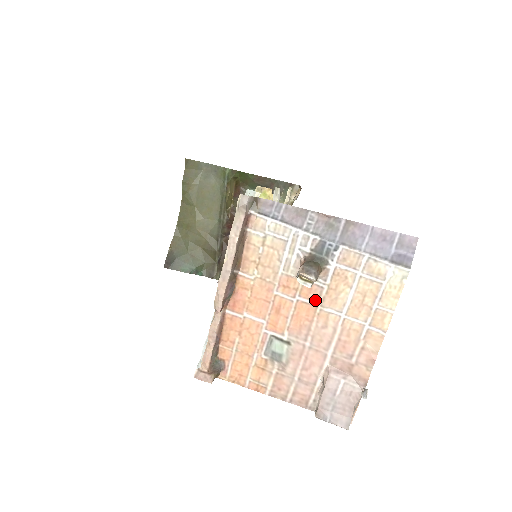
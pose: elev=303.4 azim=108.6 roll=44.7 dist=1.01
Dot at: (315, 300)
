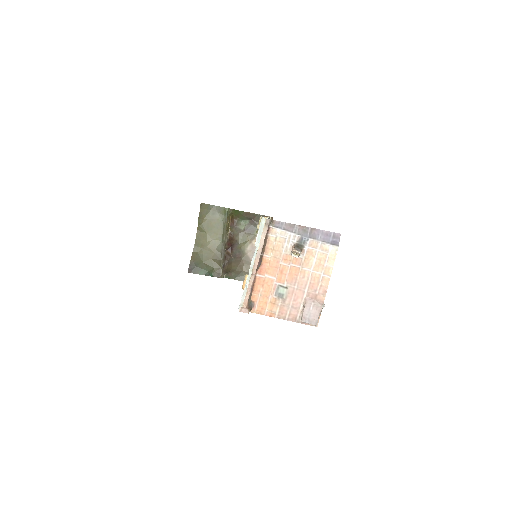
Dot at: (299, 265)
